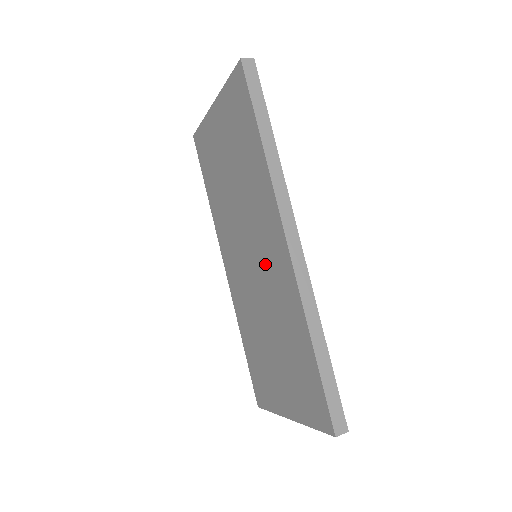
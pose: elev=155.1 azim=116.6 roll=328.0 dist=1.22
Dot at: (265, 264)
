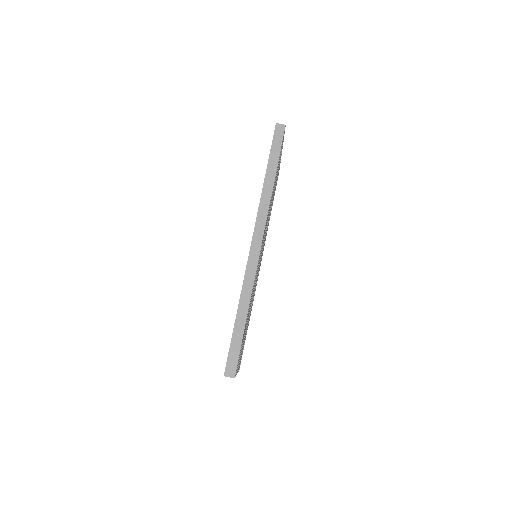
Dot at: occluded
